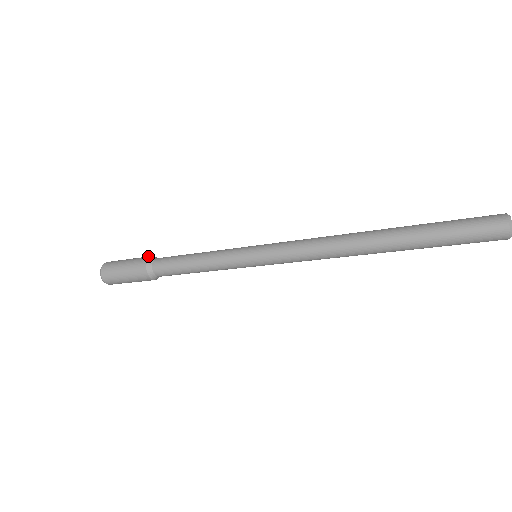
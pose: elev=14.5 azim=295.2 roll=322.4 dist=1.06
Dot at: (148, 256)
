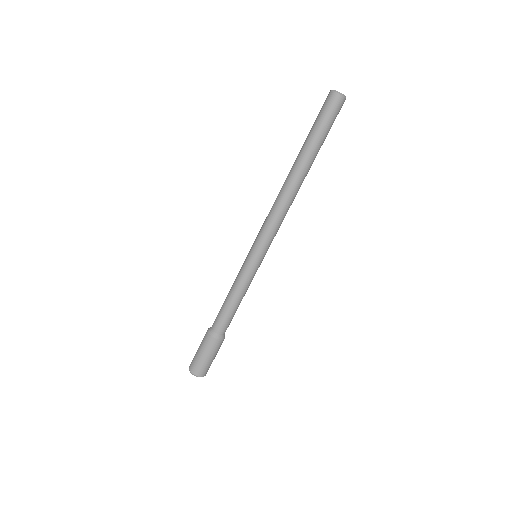
Dot at: (206, 332)
